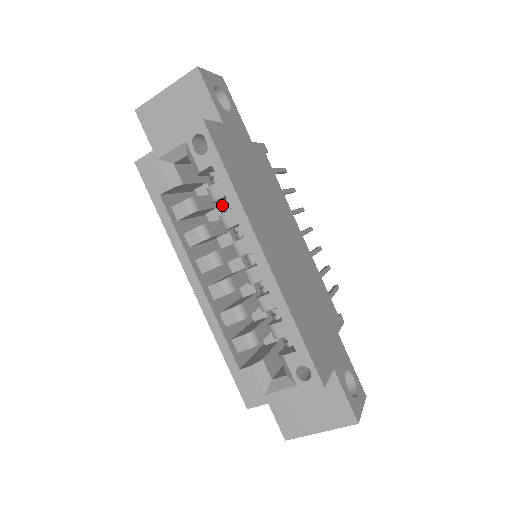
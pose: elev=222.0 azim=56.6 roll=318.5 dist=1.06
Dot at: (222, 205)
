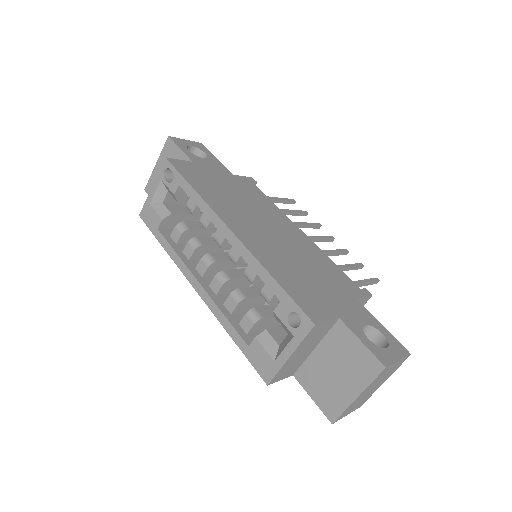
Dot at: occluded
